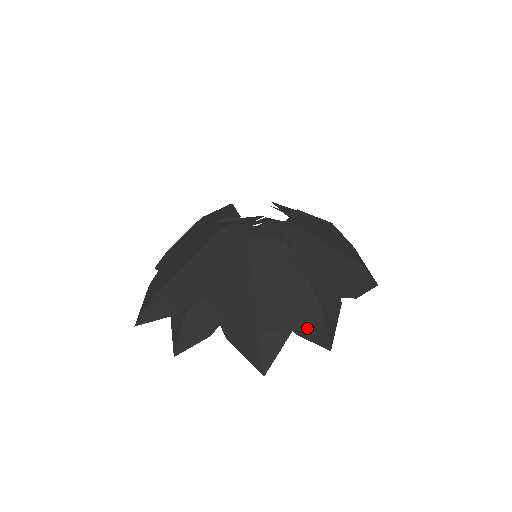
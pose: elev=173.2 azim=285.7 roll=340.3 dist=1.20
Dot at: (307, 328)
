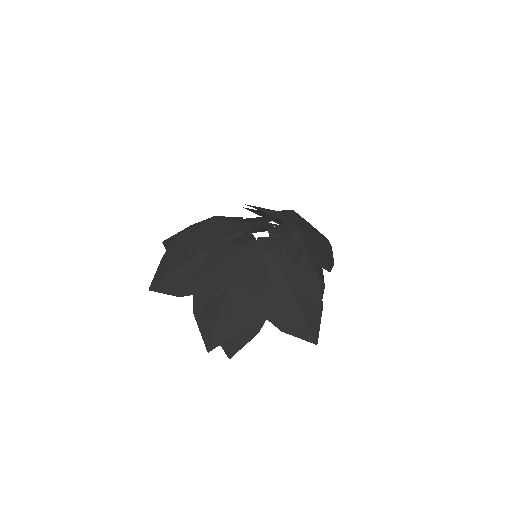
Dot at: occluded
